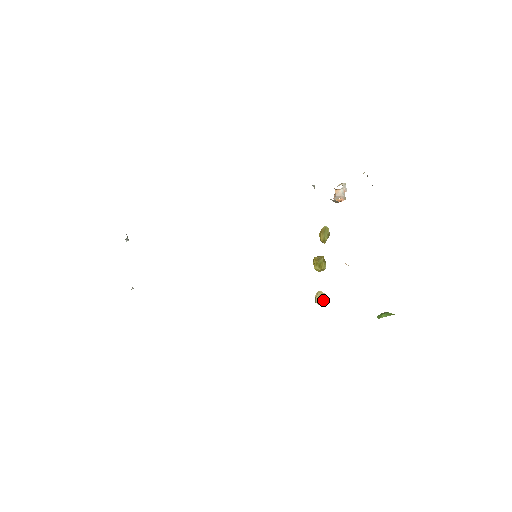
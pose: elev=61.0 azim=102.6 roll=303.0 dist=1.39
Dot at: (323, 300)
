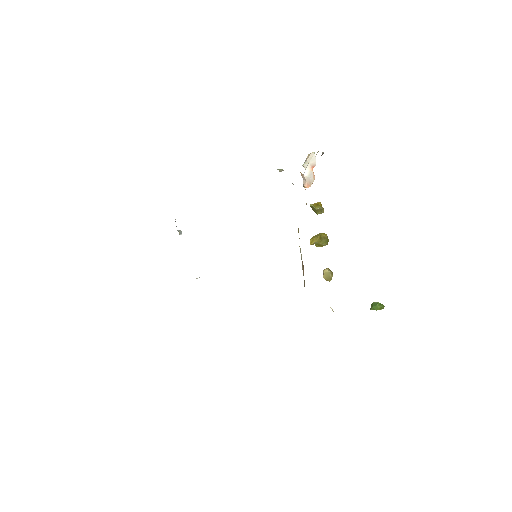
Dot at: (332, 276)
